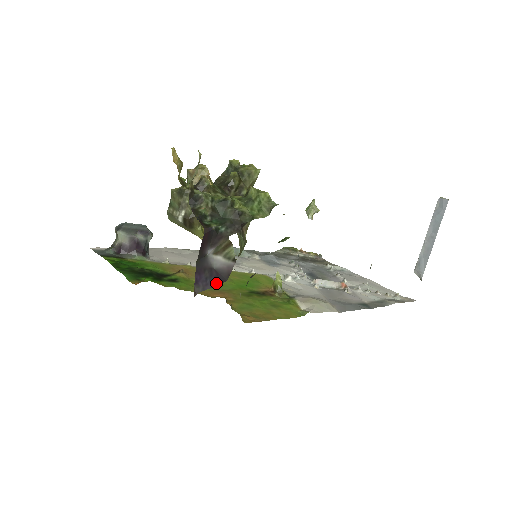
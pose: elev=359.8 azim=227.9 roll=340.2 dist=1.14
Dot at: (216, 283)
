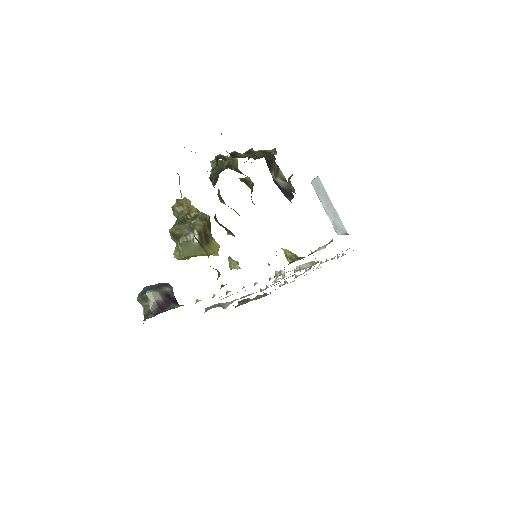
Dot at: (291, 197)
